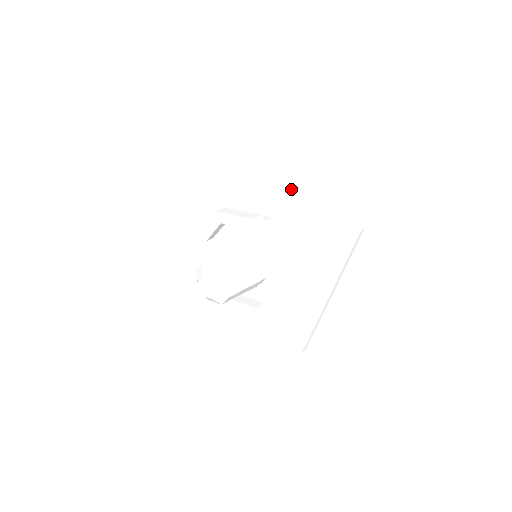
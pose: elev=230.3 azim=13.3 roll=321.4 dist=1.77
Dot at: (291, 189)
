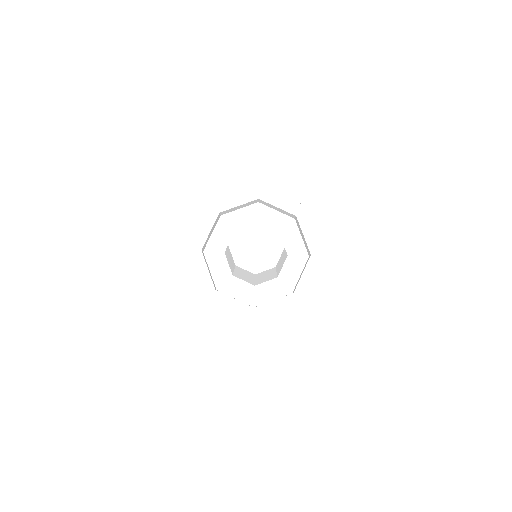
Dot at: (330, 204)
